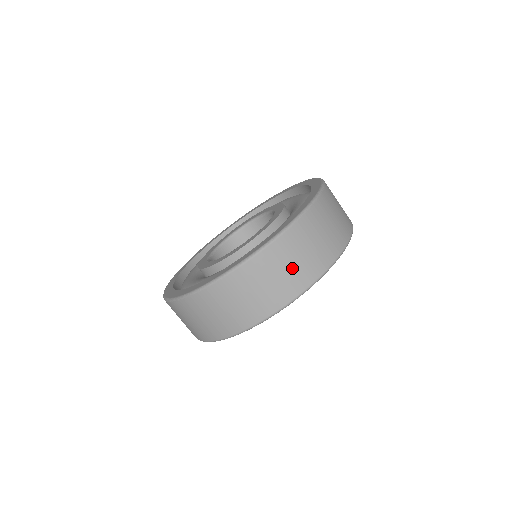
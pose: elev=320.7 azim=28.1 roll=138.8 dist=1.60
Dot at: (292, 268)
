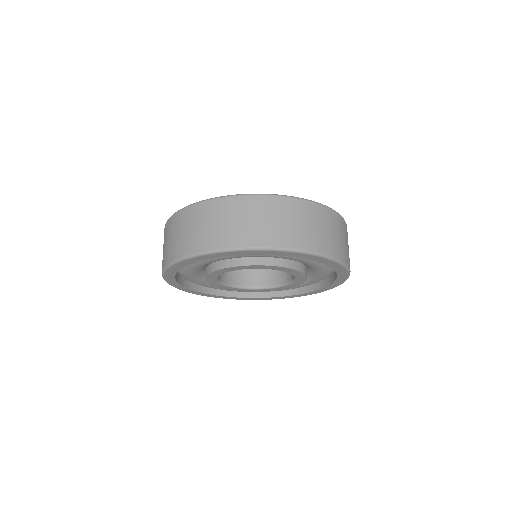
Dot at: (198, 230)
